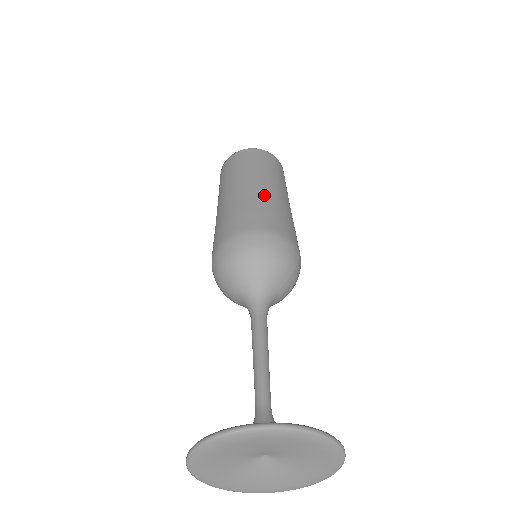
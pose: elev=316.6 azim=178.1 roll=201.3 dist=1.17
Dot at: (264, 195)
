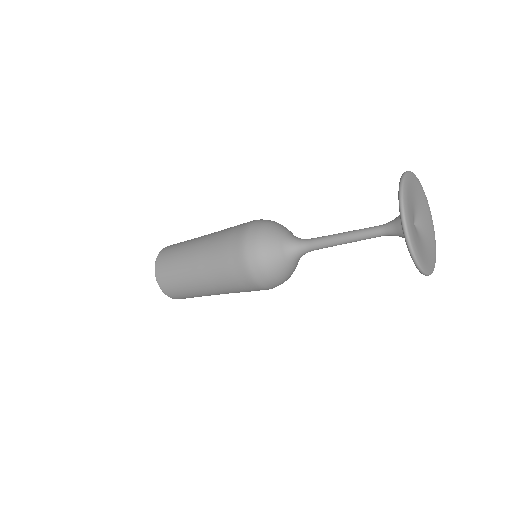
Dot at: occluded
